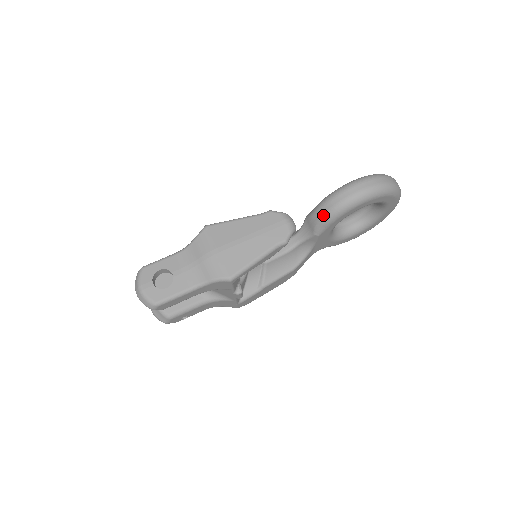
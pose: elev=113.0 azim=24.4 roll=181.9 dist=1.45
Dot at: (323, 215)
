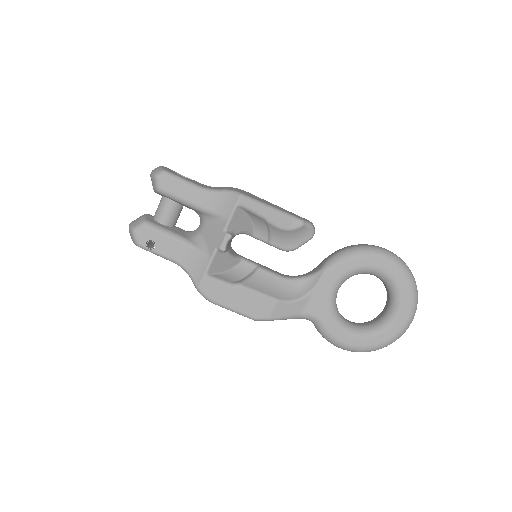
Dot at: (341, 250)
